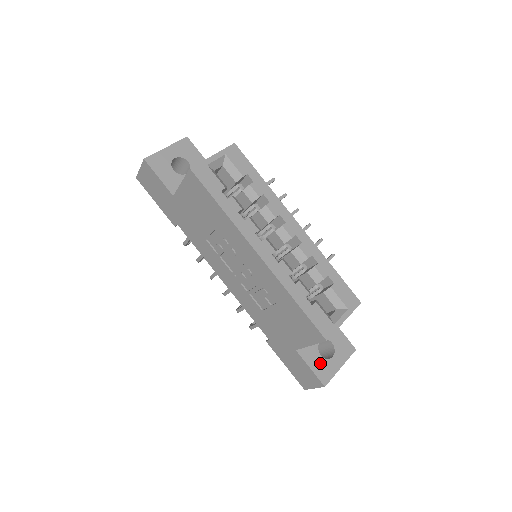
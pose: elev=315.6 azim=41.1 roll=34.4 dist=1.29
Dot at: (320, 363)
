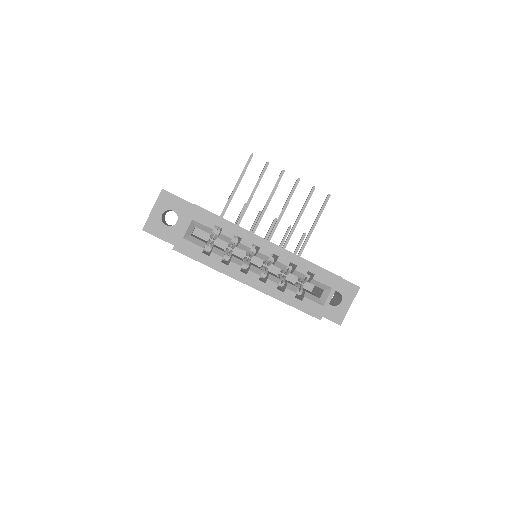
Dot at: (332, 311)
